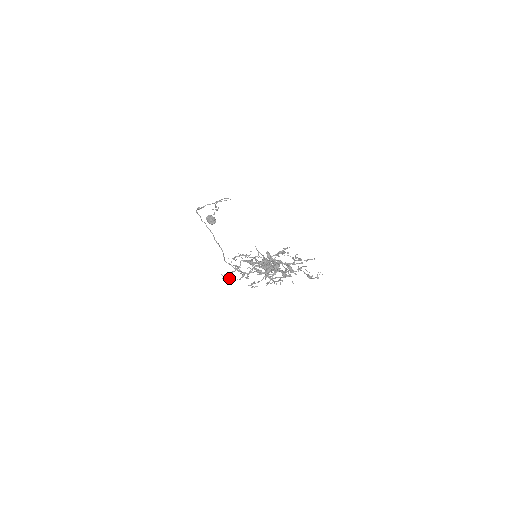
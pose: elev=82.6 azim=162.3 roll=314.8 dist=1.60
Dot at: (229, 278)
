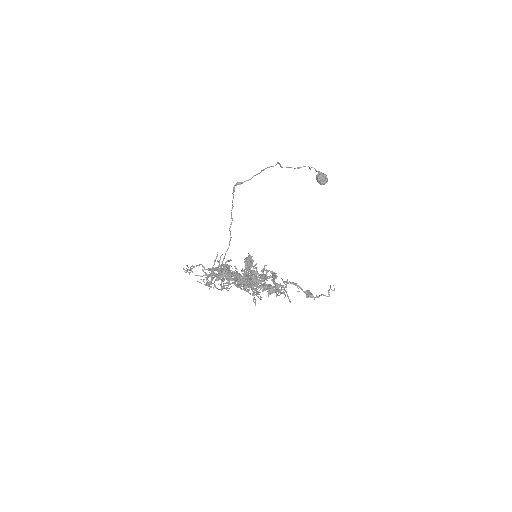
Dot at: (216, 288)
